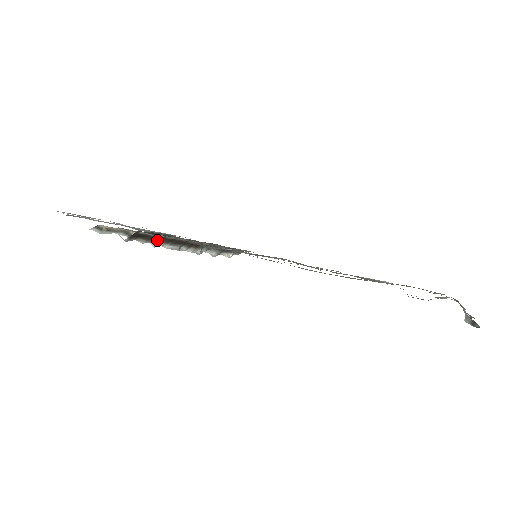
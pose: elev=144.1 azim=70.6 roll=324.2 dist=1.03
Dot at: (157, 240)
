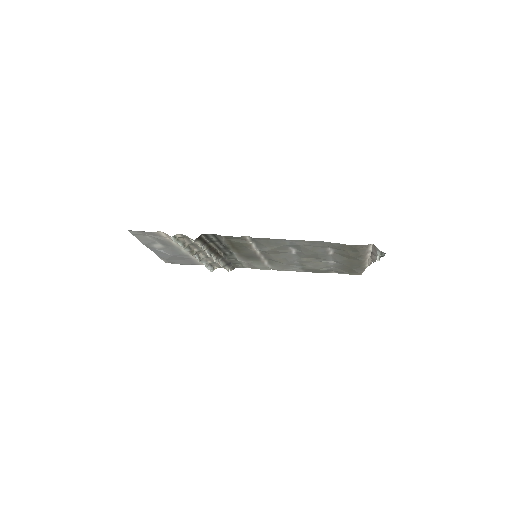
Dot at: (204, 245)
